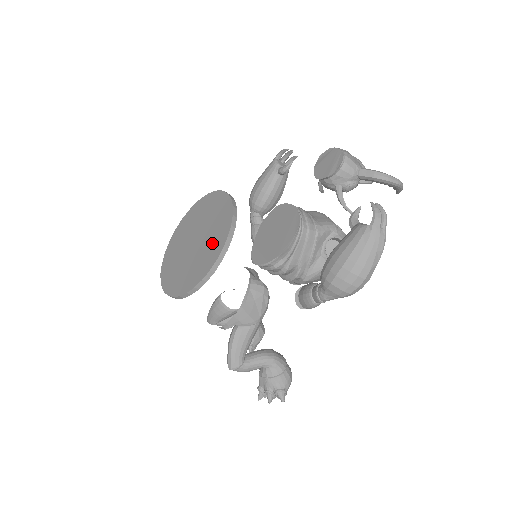
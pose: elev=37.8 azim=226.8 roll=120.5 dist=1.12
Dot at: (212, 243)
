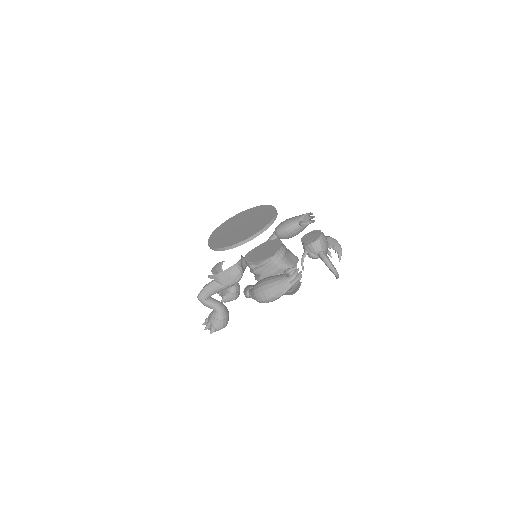
Dot at: (245, 233)
